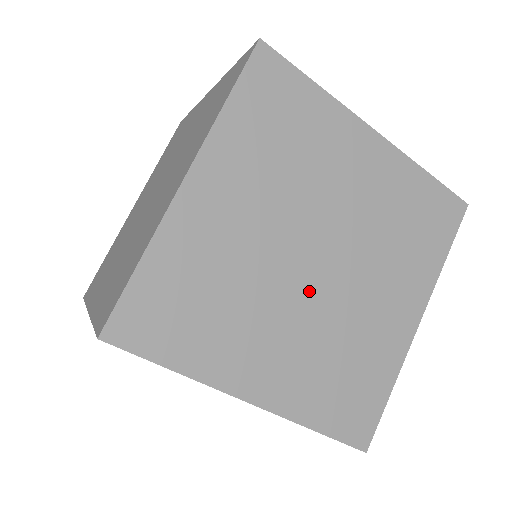
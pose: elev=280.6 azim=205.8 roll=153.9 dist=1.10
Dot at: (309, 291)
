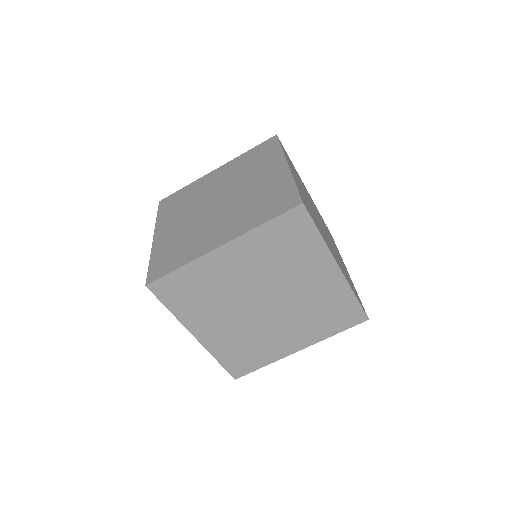
Dot at: (275, 313)
